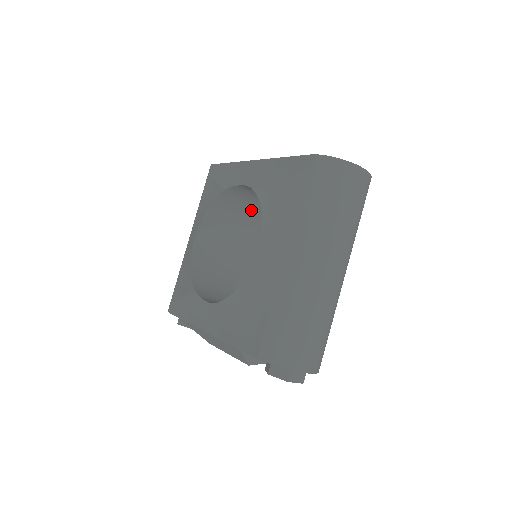
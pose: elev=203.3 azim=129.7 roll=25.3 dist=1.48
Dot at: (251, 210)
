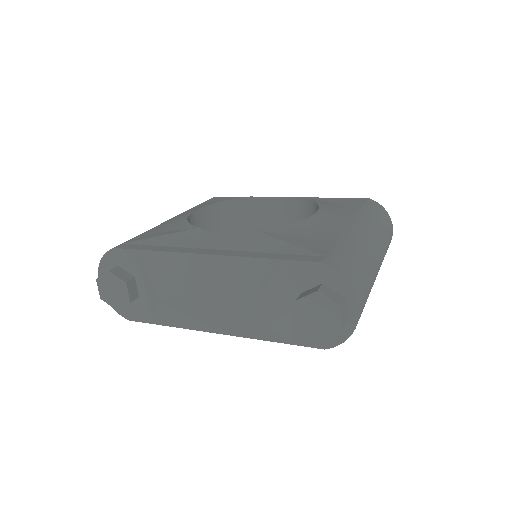
Dot at: occluded
